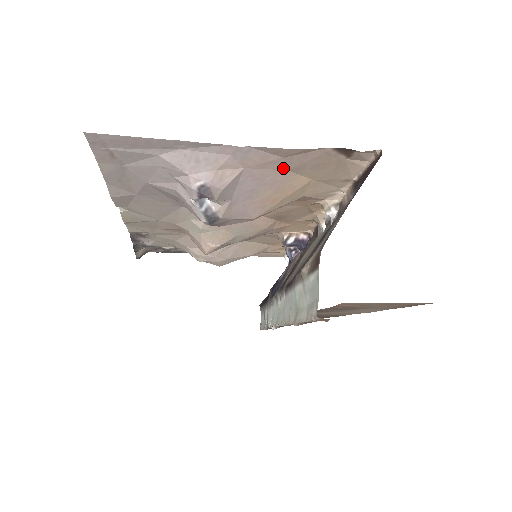
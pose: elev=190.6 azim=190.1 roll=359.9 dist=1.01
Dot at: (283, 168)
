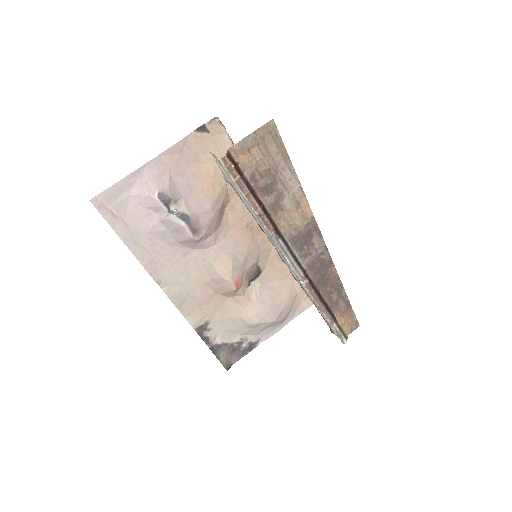
Dot at: (189, 162)
